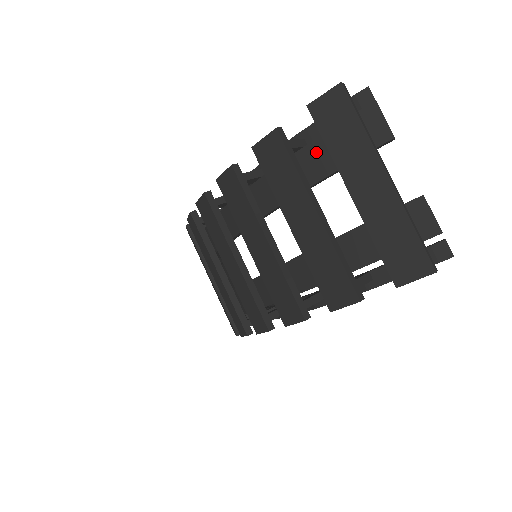
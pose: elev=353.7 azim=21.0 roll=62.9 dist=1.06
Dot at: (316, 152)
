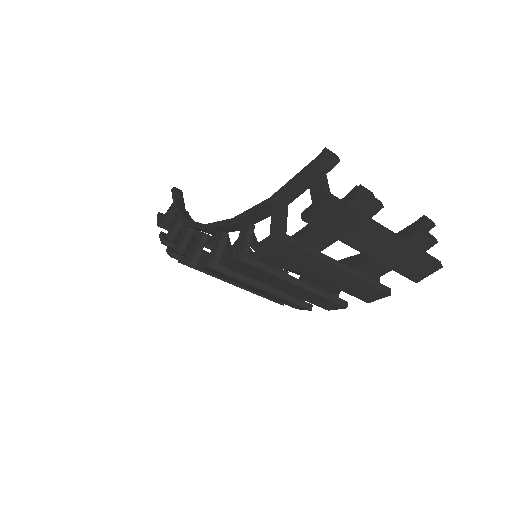
Dot at: (318, 233)
